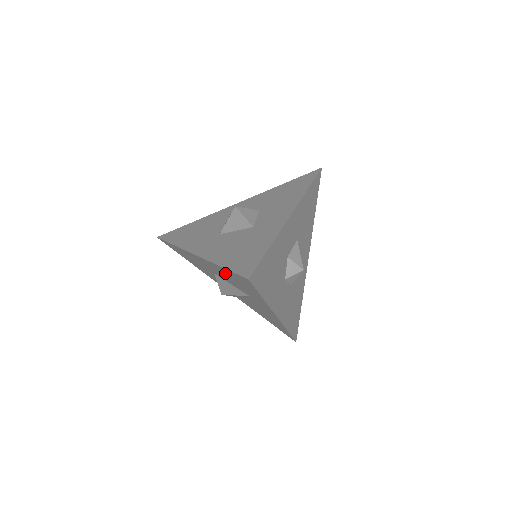
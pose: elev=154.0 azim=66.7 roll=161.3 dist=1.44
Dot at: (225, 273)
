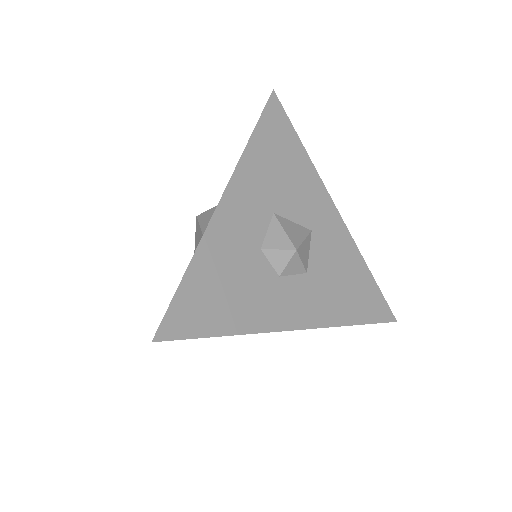
Dot at: occluded
